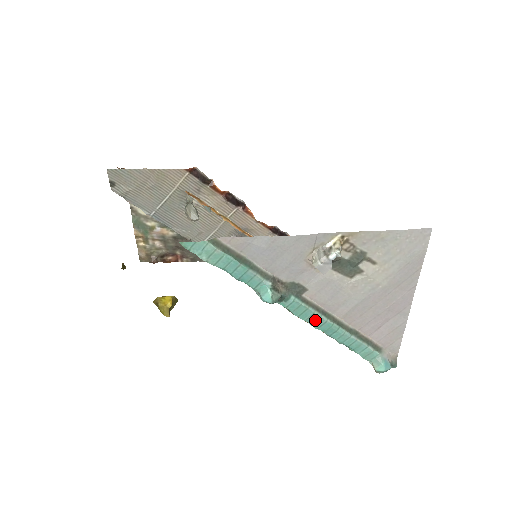
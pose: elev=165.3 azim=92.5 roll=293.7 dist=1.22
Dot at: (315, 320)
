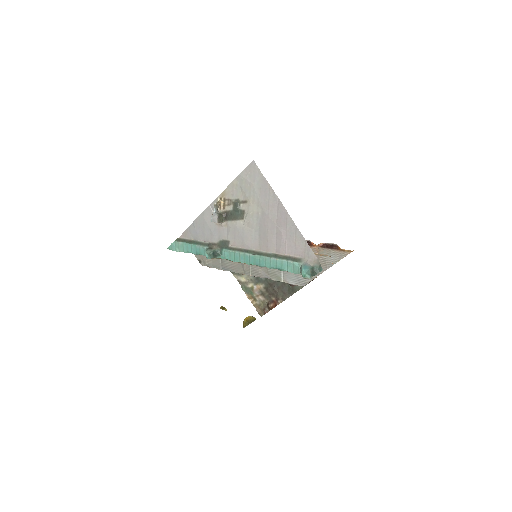
Dot at: (244, 258)
